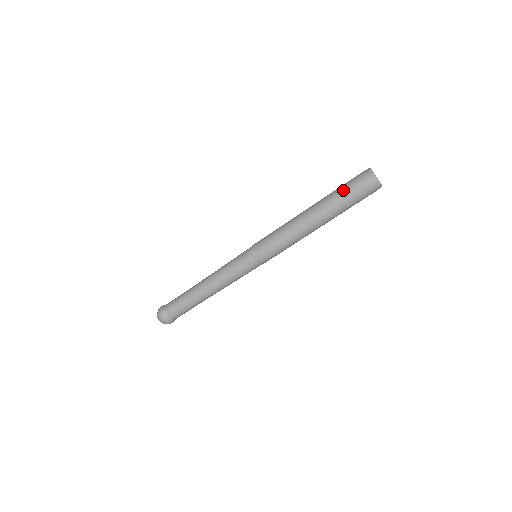
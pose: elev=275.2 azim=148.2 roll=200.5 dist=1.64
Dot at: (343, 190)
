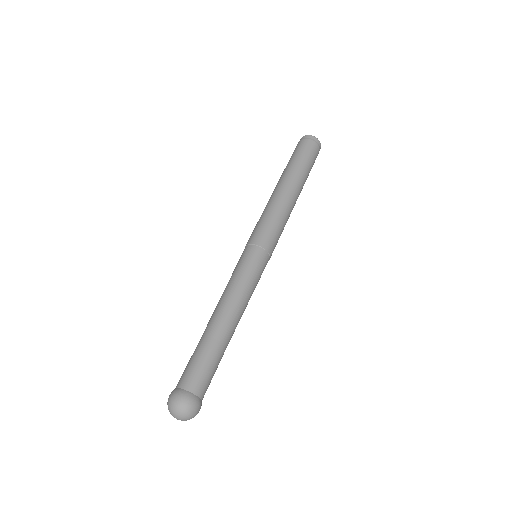
Dot at: (298, 155)
